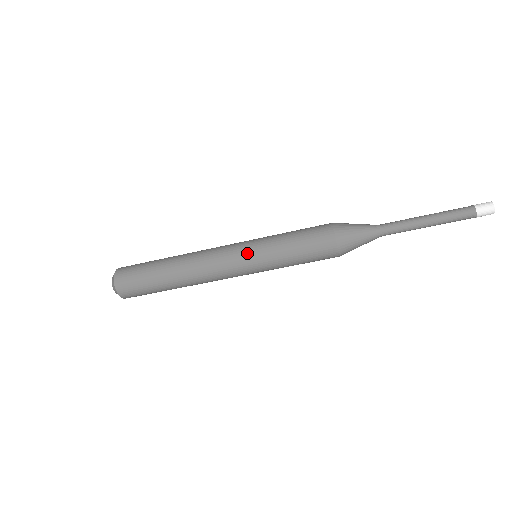
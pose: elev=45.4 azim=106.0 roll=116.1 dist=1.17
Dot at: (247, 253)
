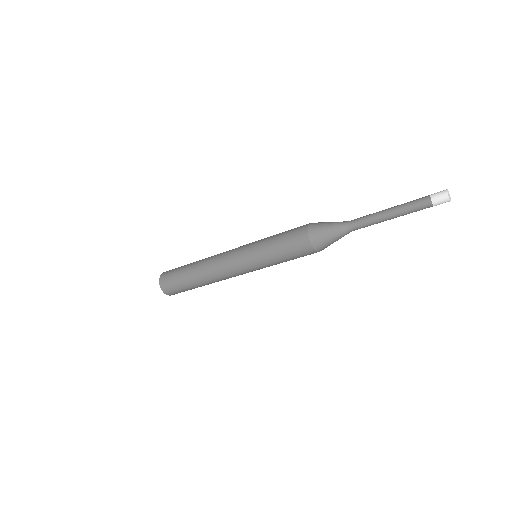
Dot at: (248, 265)
